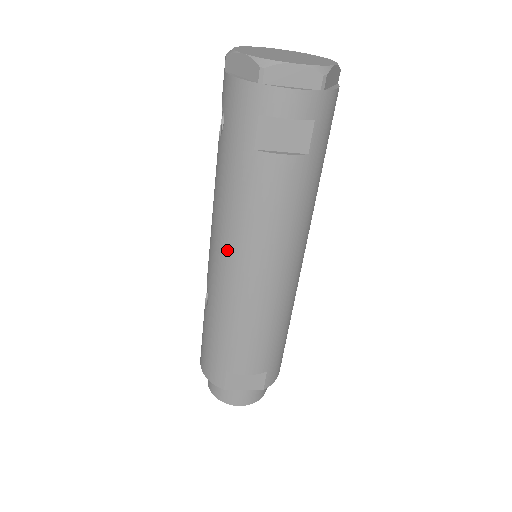
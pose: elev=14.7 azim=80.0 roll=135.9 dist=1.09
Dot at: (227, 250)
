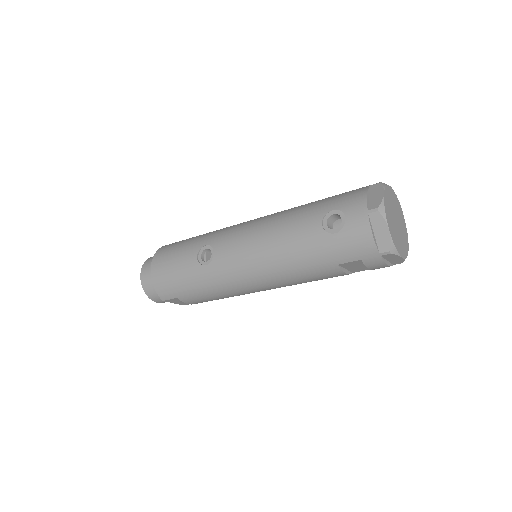
Dot at: (259, 271)
